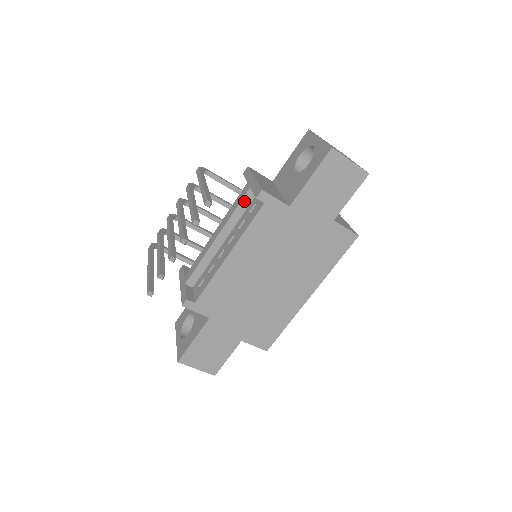
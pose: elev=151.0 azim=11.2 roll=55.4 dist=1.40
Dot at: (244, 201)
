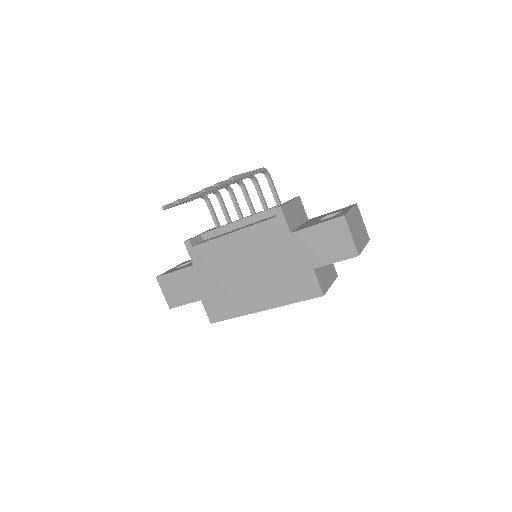
Dot at: (272, 210)
